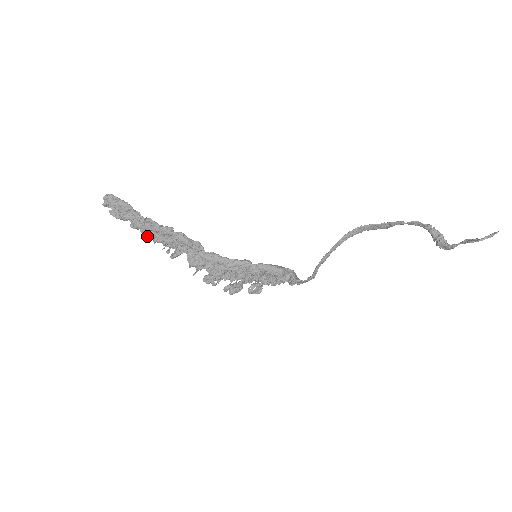
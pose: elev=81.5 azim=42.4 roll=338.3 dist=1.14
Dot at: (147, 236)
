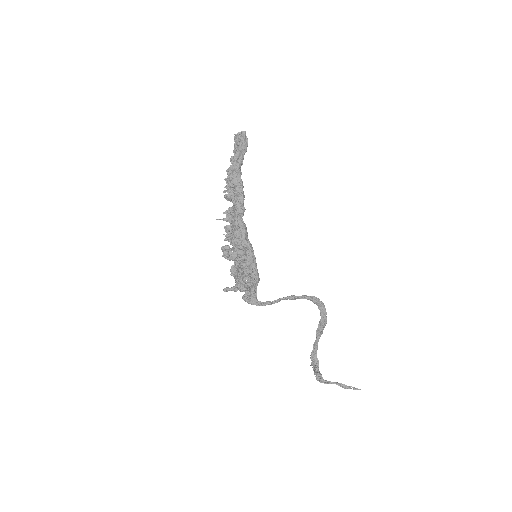
Dot at: (231, 171)
